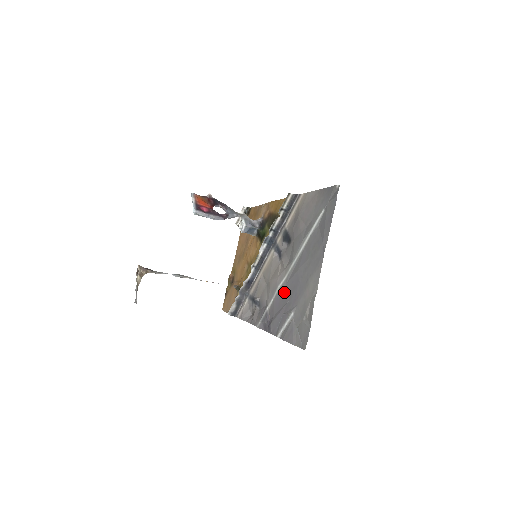
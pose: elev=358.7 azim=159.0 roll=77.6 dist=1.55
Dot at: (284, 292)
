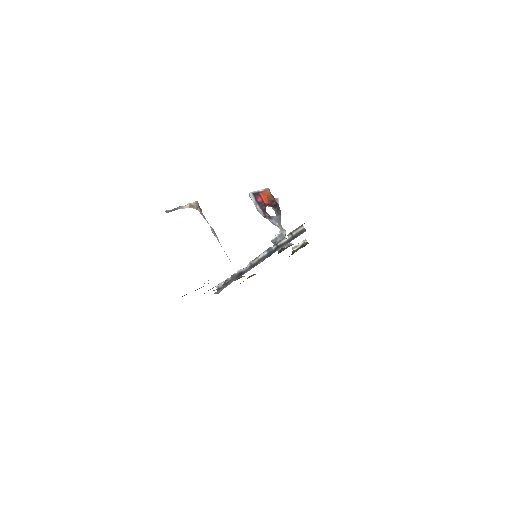
Dot at: occluded
